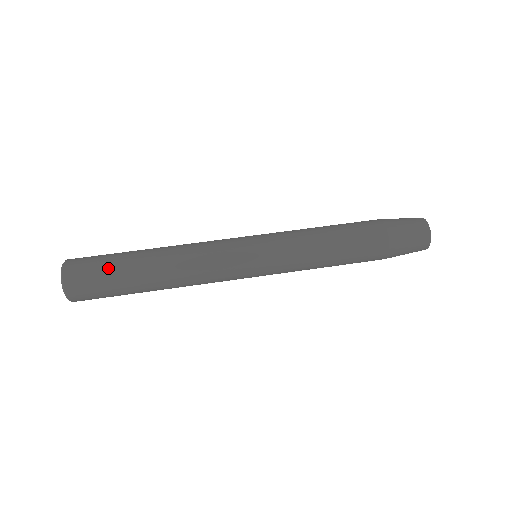
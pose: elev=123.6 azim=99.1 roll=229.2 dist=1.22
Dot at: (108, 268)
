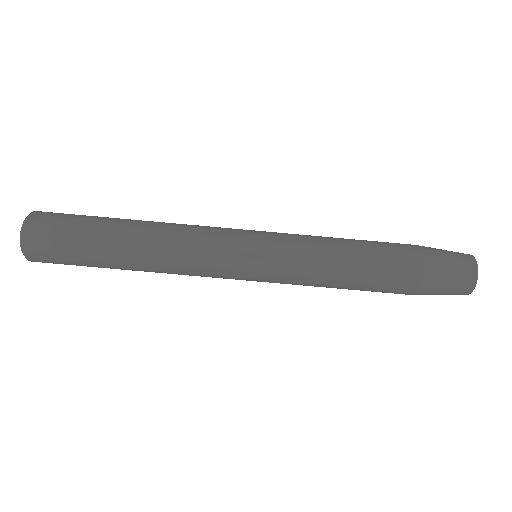
Dot at: (77, 260)
